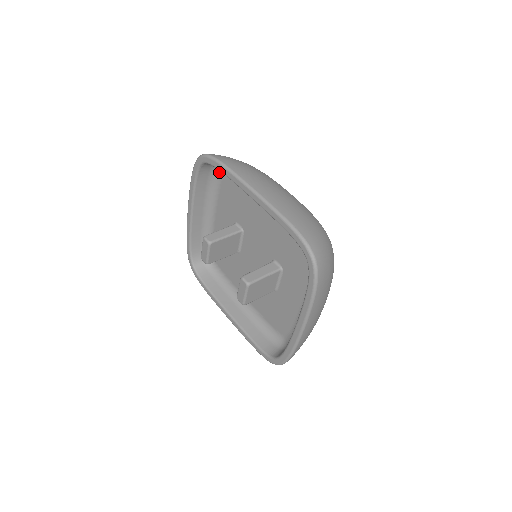
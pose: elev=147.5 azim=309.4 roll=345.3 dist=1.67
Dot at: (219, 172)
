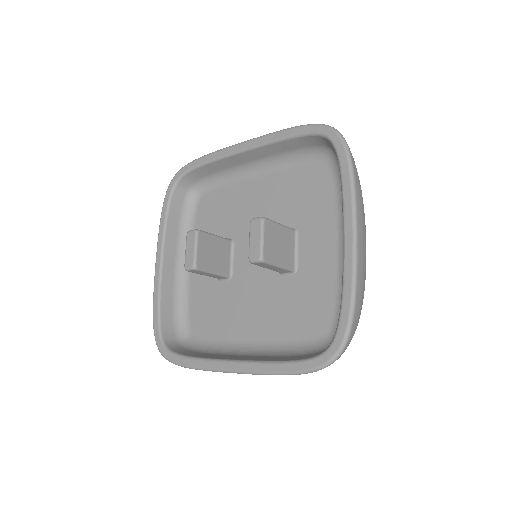
Dot at: (193, 202)
